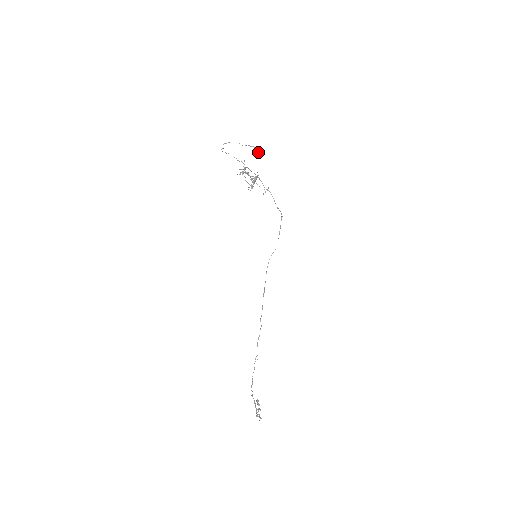
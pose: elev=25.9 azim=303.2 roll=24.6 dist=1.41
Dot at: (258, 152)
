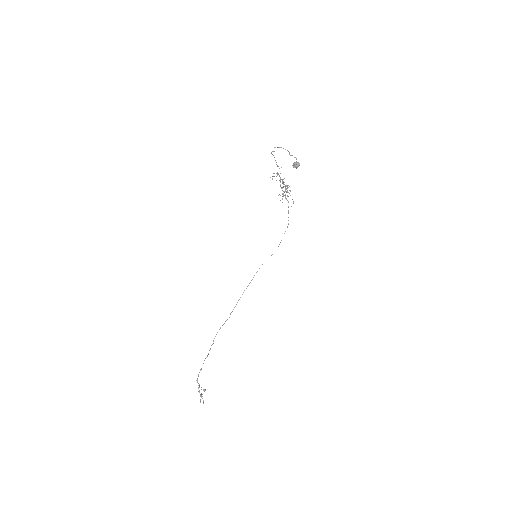
Dot at: (299, 165)
